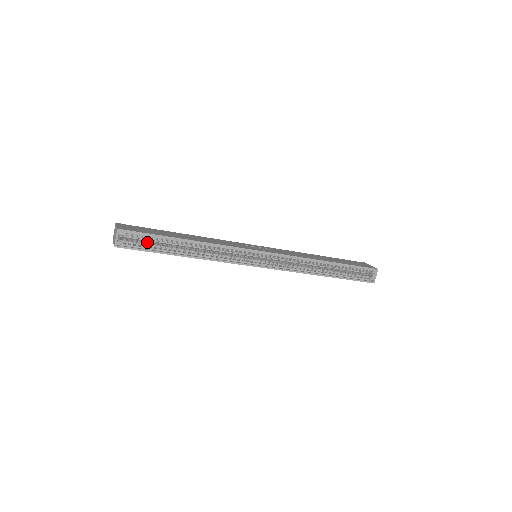
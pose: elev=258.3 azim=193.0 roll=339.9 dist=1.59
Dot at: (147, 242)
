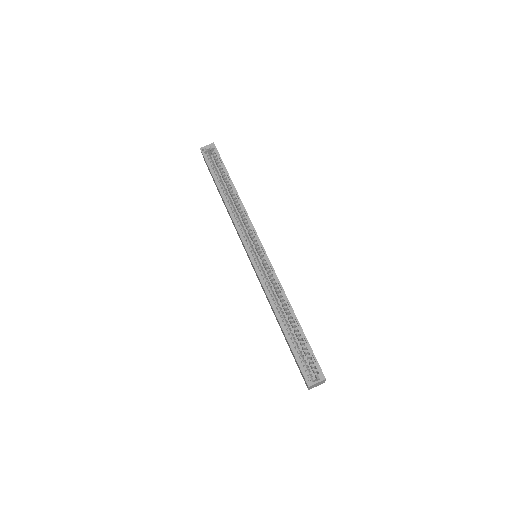
Dot at: (216, 169)
